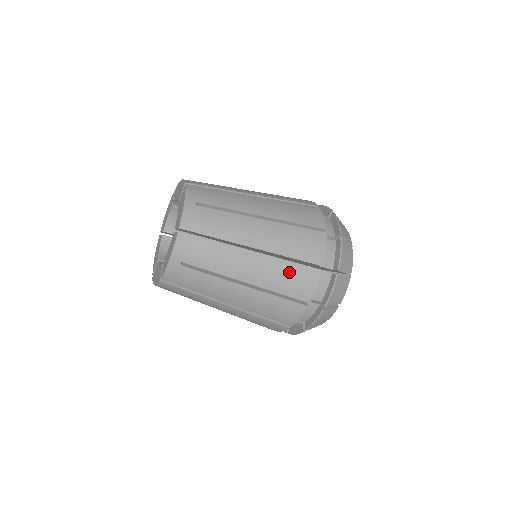
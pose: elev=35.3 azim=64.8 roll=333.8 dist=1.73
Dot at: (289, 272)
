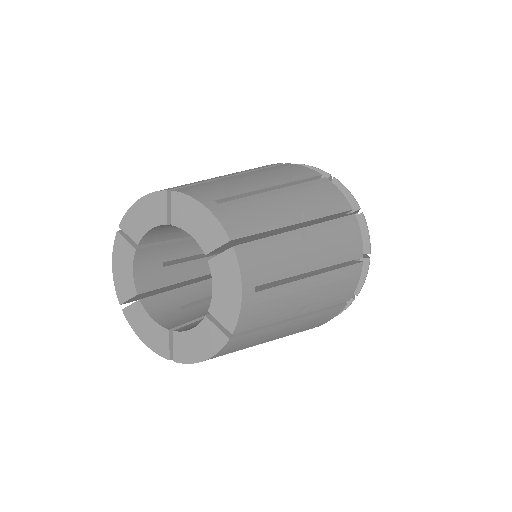
Dot at: (320, 318)
